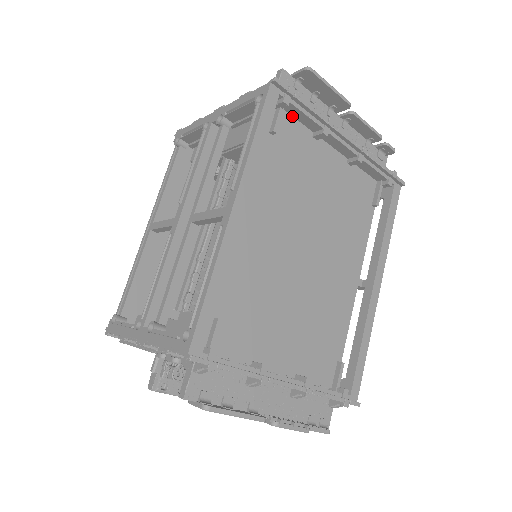
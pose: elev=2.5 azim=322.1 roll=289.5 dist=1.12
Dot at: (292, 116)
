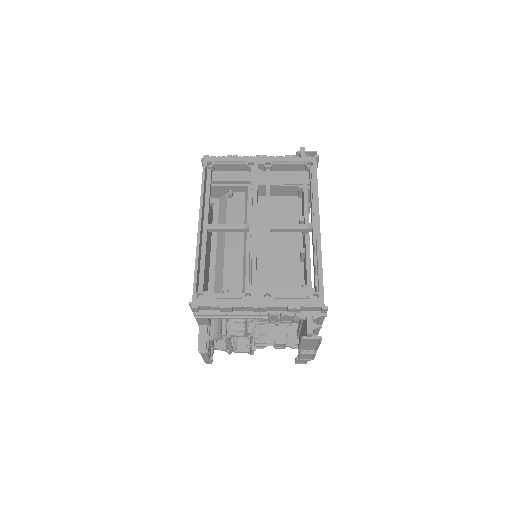
Dot at: occluded
